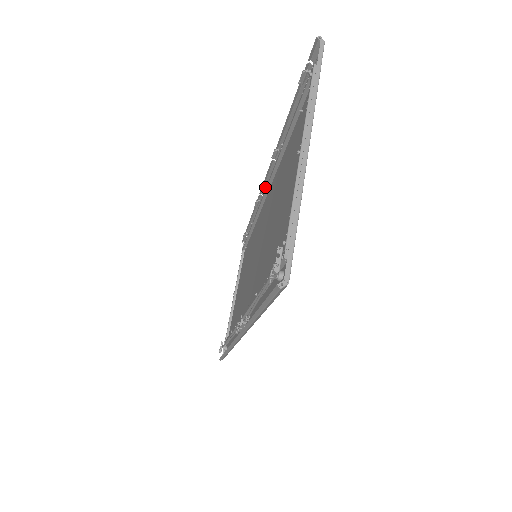
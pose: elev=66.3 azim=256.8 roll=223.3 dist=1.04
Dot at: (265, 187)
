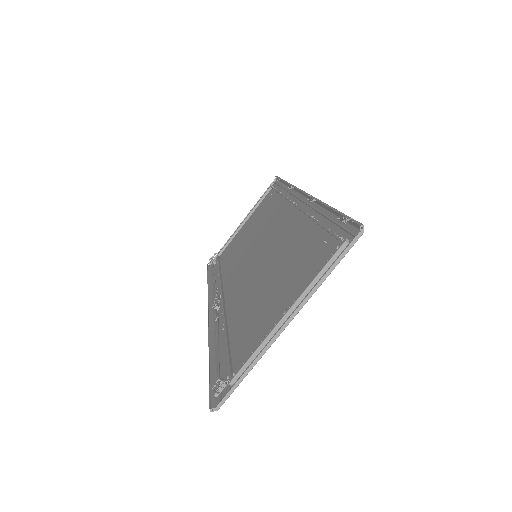
Dot at: (300, 191)
